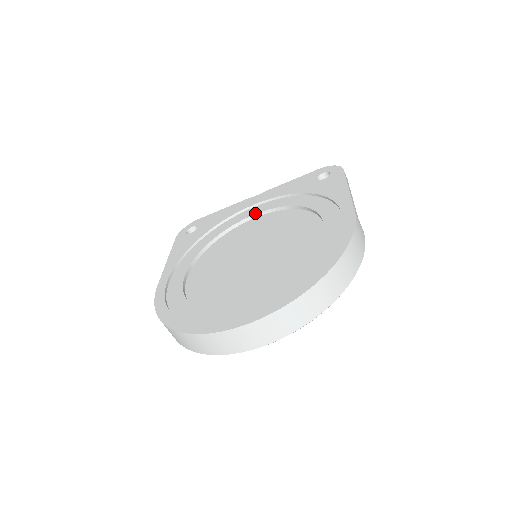
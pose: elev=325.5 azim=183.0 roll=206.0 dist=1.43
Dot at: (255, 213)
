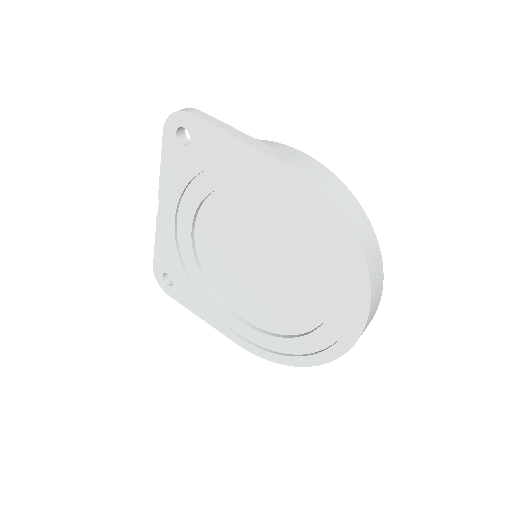
Dot at: (190, 225)
